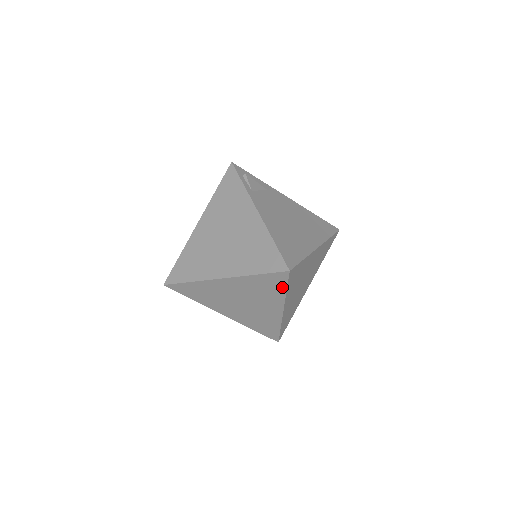
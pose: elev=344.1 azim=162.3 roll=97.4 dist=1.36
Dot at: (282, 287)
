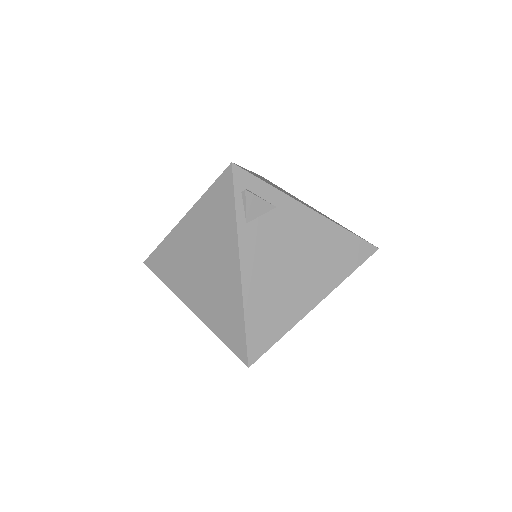
Dot at: occluded
